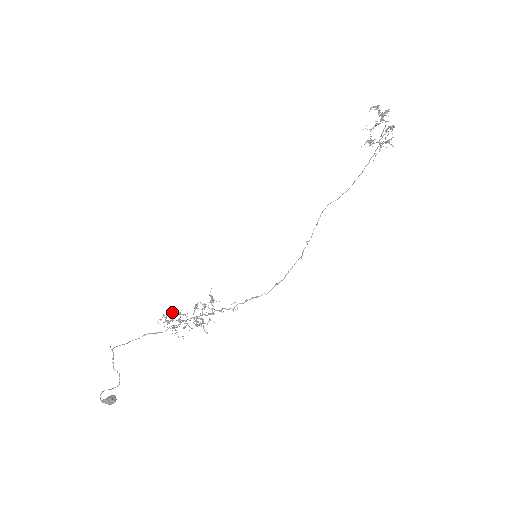
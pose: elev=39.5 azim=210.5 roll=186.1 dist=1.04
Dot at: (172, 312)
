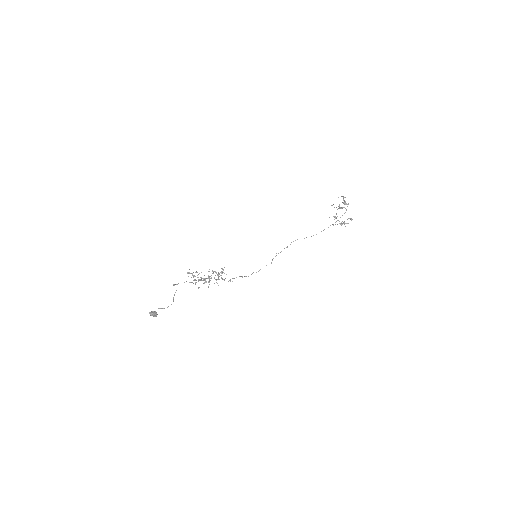
Dot at: occluded
